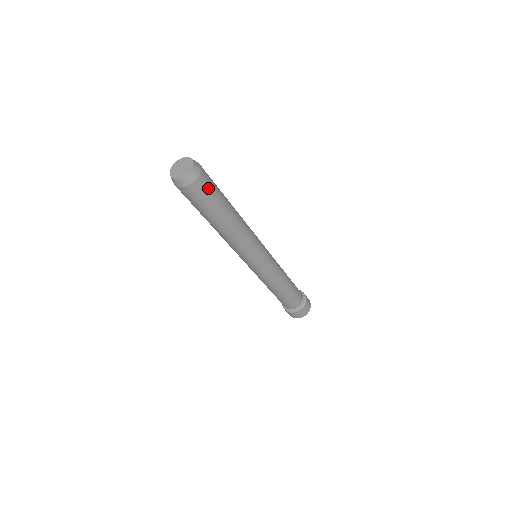
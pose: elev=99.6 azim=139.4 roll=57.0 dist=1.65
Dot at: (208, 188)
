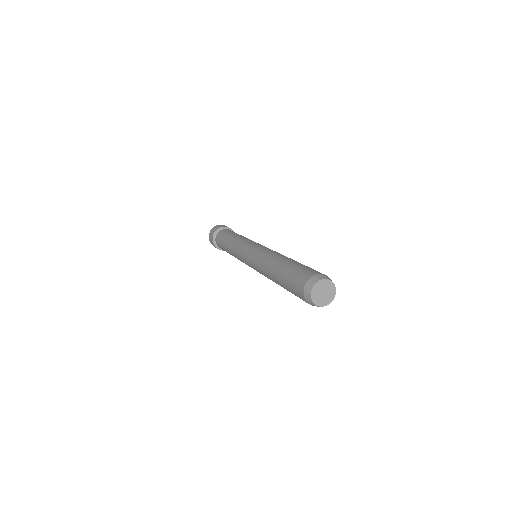
Dot at: occluded
